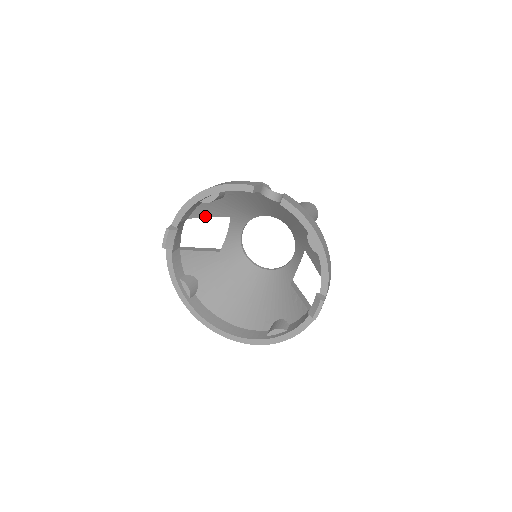
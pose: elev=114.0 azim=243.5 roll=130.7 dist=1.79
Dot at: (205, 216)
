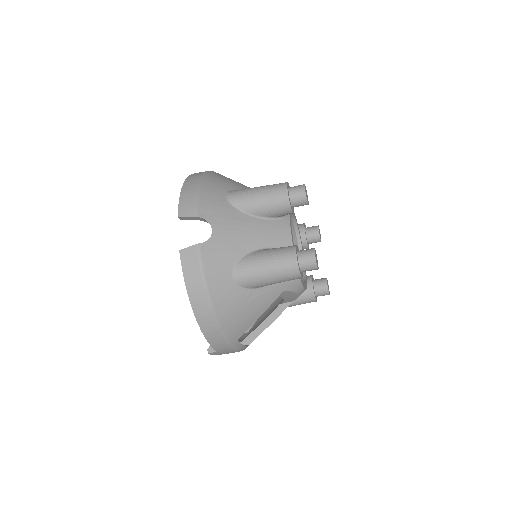
Dot at: occluded
